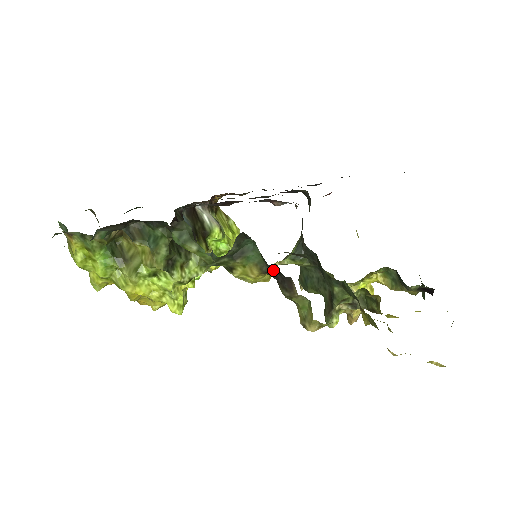
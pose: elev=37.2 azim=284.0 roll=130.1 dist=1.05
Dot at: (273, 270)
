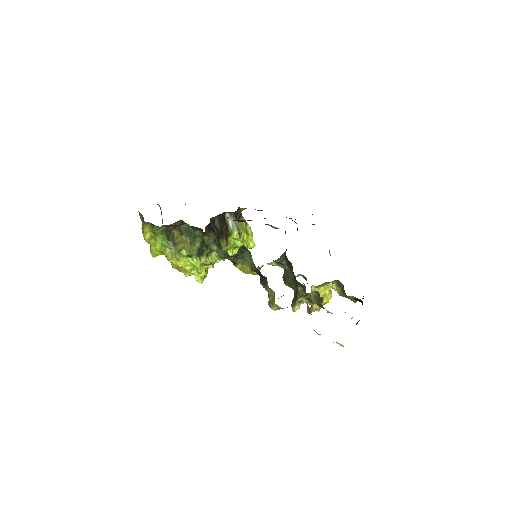
Dot at: (258, 270)
